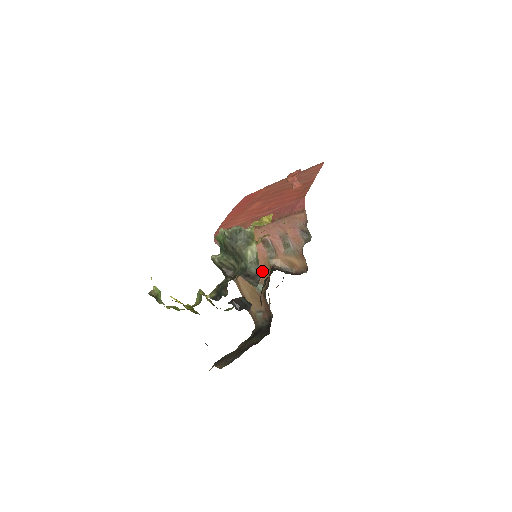
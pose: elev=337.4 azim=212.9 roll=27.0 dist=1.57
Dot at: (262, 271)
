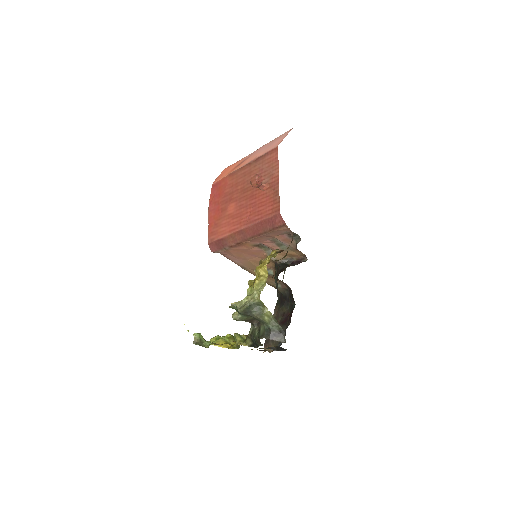
Dot at: occluded
